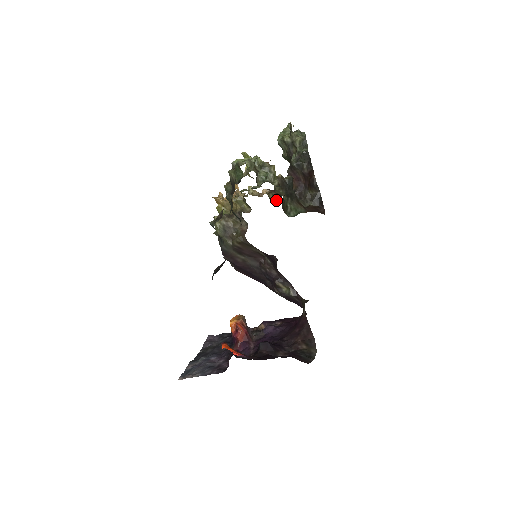
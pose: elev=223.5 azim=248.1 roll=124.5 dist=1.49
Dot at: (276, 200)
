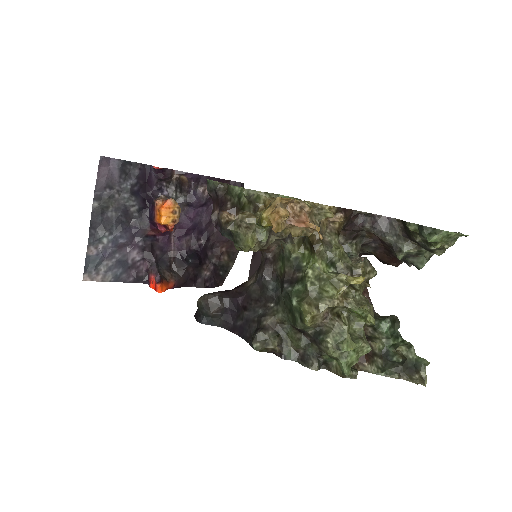
Dot at: occluded
